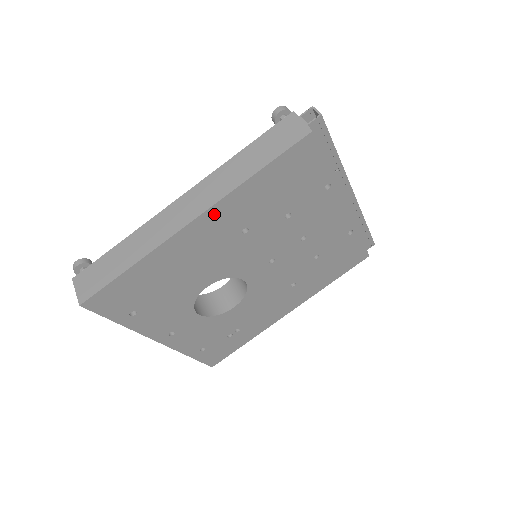
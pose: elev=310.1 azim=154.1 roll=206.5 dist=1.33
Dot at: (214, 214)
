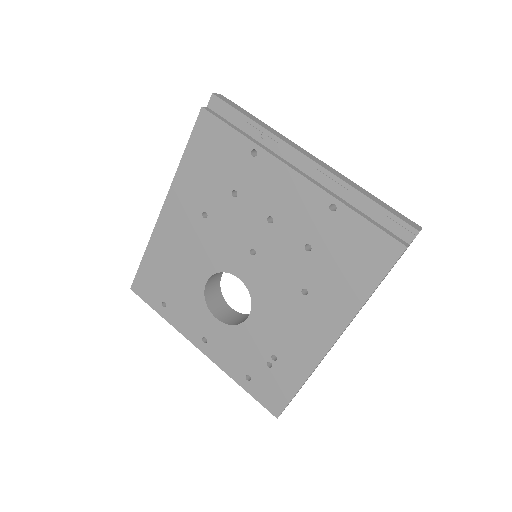
Dot at: (173, 201)
